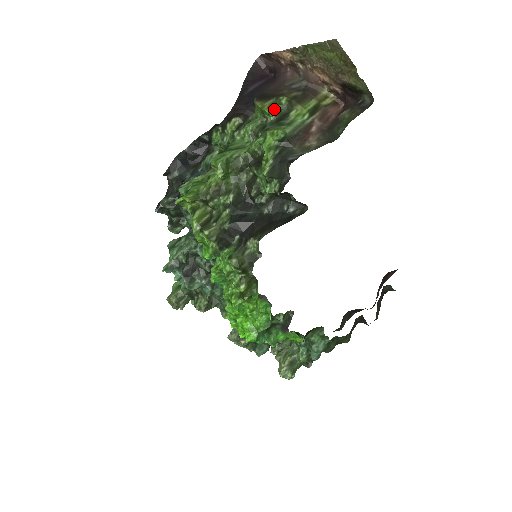
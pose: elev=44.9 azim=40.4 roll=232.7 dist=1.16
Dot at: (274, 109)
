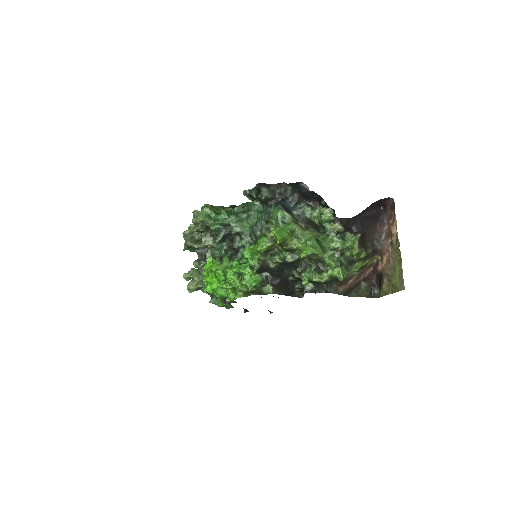
Dot at: (356, 255)
